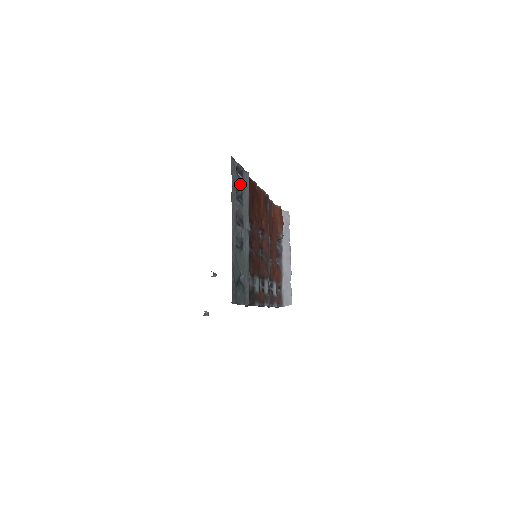
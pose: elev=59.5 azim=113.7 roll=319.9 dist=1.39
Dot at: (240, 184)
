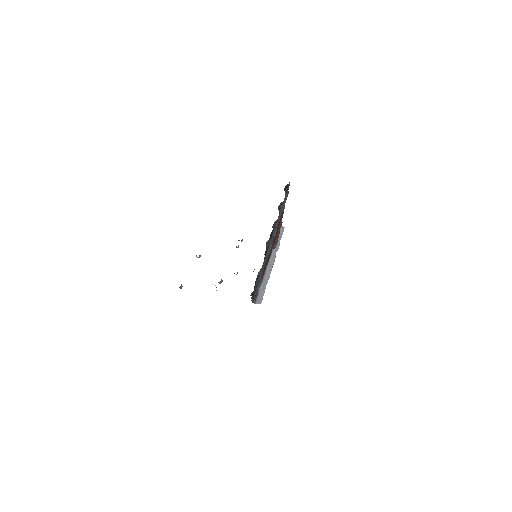
Dot at: (284, 200)
